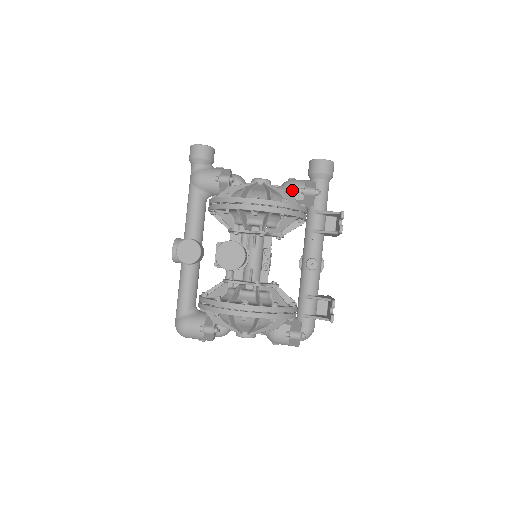
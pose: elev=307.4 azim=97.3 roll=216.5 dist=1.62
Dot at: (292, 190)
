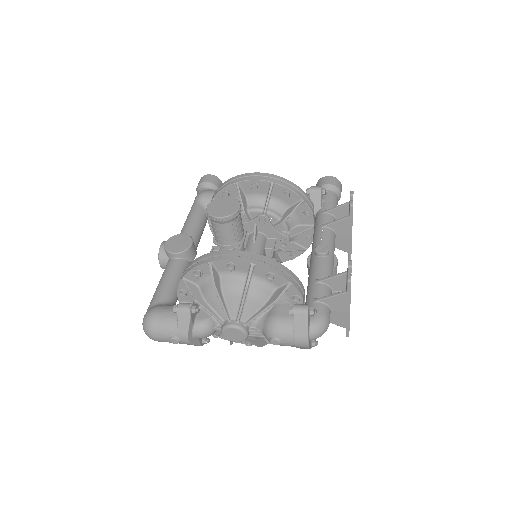
Dot at: occluded
